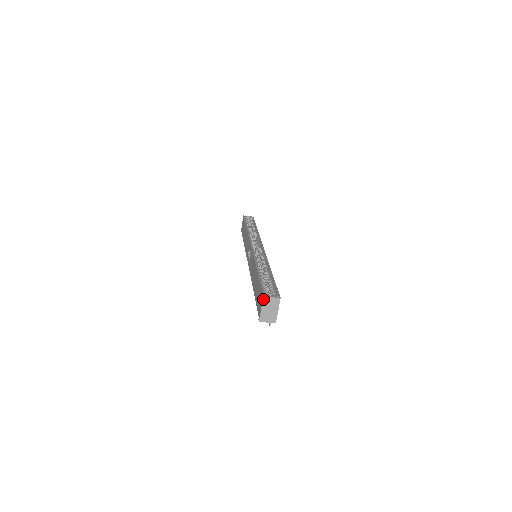
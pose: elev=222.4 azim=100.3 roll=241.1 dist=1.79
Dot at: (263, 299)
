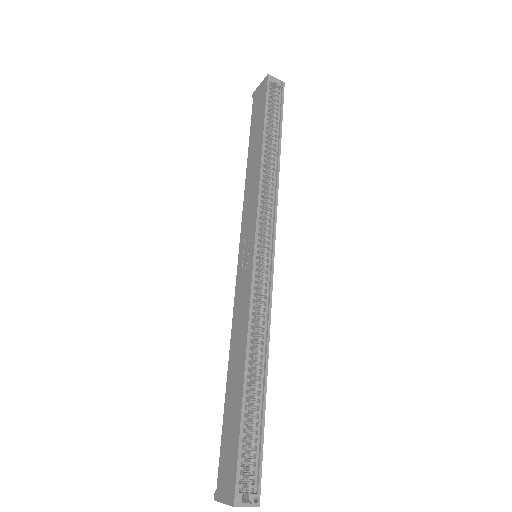
Dot at: (232, 506)
